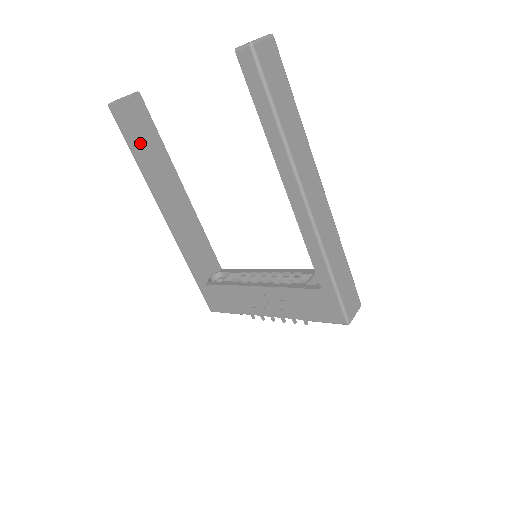
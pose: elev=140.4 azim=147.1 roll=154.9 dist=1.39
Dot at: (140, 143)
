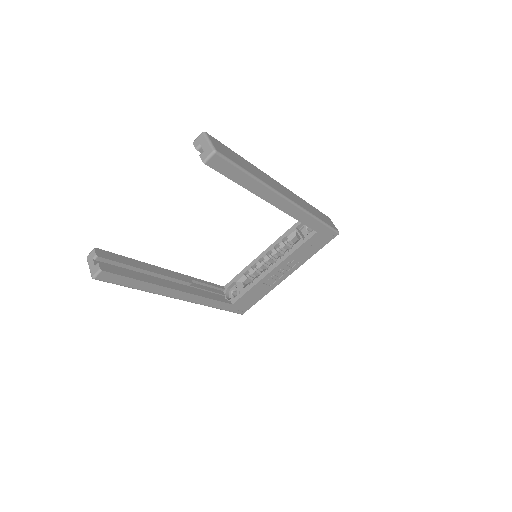
Dot at: (134, 276)
